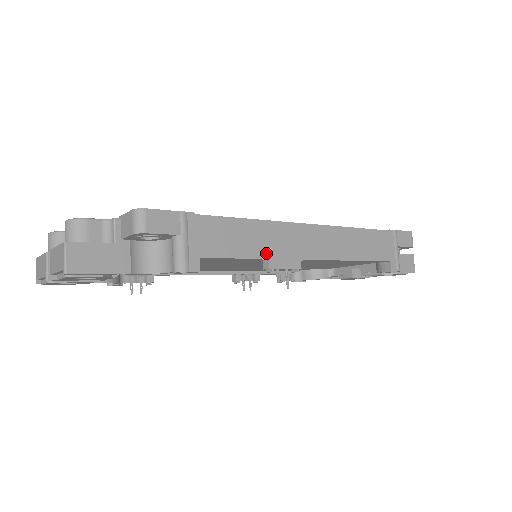
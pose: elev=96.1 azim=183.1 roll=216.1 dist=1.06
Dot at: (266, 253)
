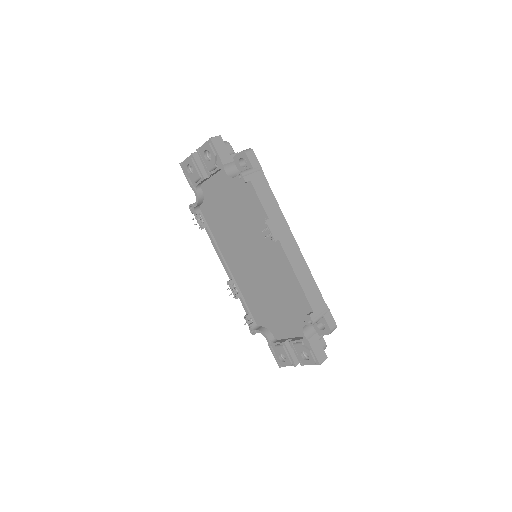
Dot at: (270, 216)
